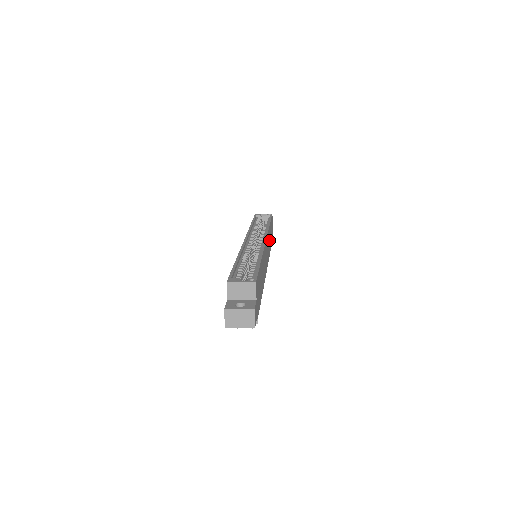
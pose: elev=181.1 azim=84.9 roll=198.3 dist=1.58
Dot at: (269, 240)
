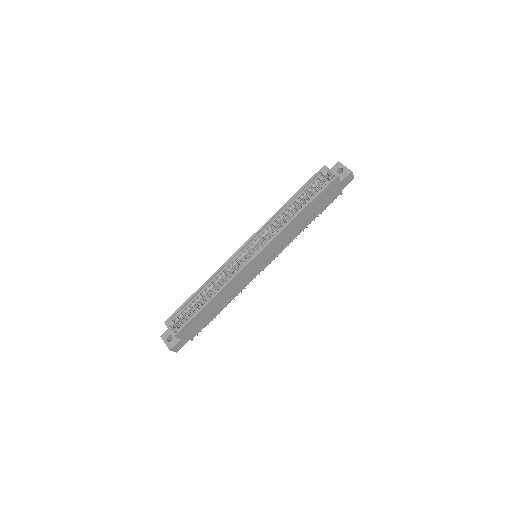
Dot at: (294, 228)
